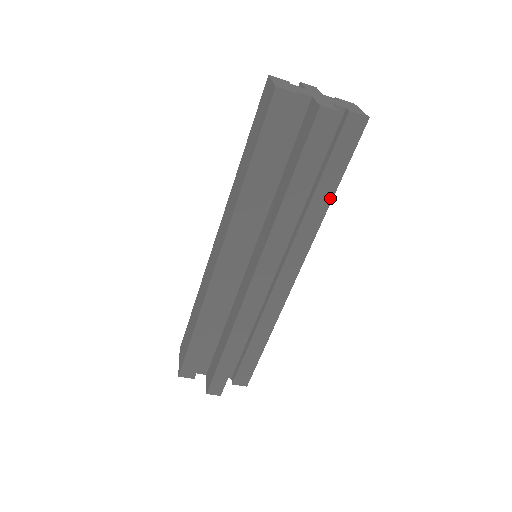
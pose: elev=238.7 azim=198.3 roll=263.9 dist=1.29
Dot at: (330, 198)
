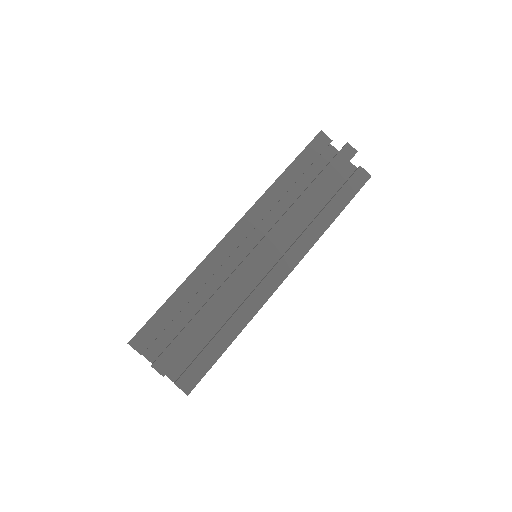
Dot at: (333, 219)
